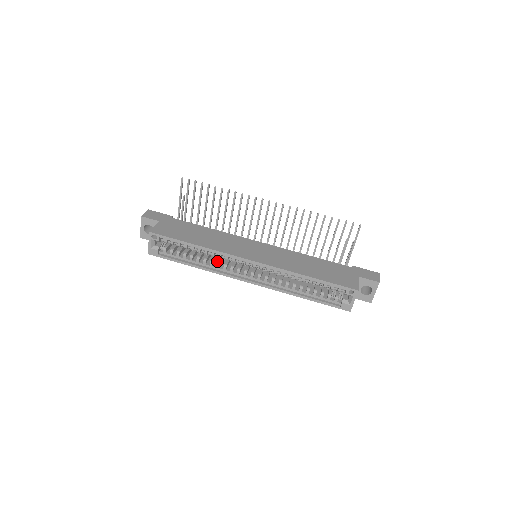
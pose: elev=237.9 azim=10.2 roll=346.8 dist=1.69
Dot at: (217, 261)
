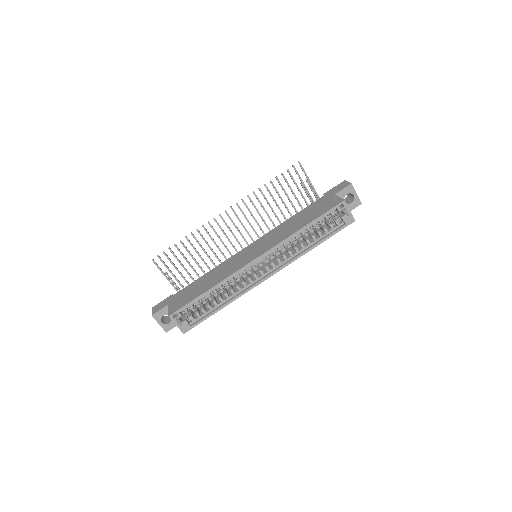
Dot at: (234, 288)
